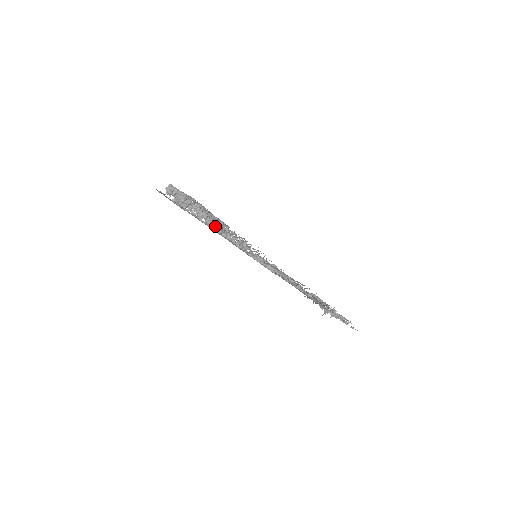
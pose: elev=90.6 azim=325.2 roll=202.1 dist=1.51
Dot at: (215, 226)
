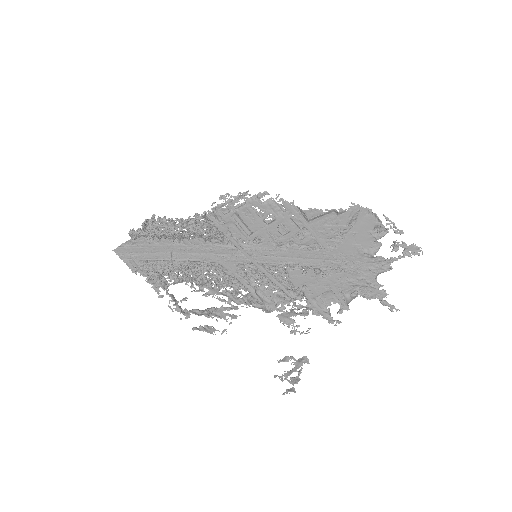
Dot at: (187, 269)
